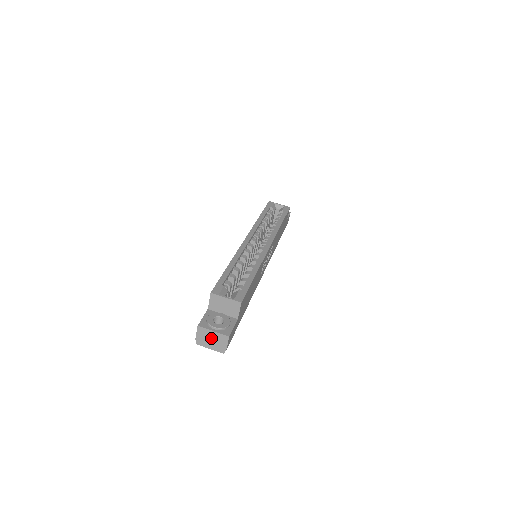
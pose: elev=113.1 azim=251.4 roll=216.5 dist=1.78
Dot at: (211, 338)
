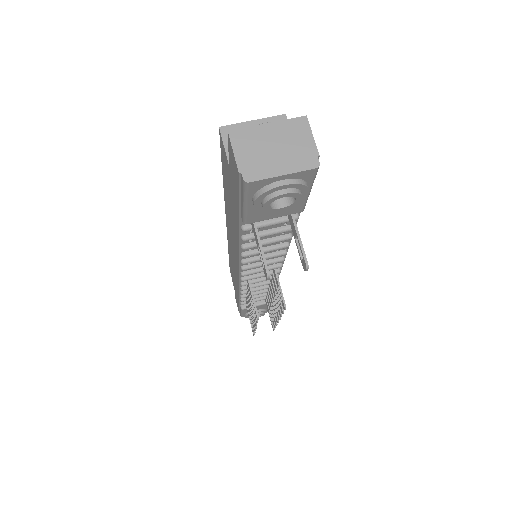
Dot at: (271, 144)
